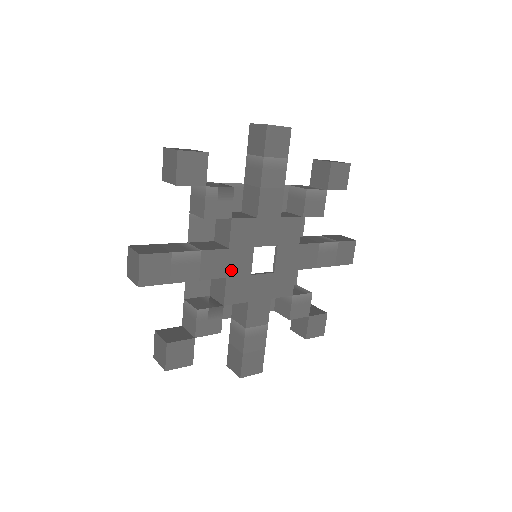
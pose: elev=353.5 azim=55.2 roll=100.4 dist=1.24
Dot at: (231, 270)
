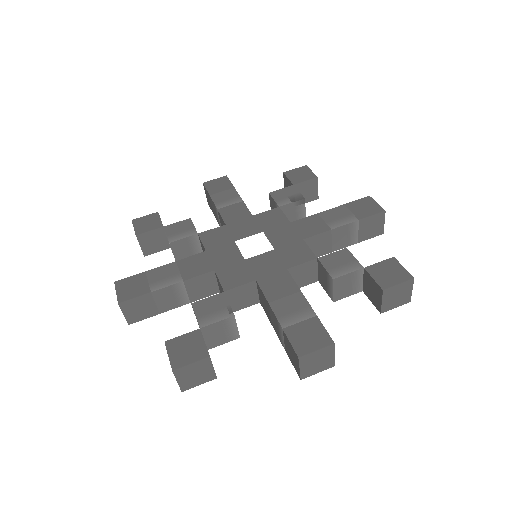
Dot at: occluded
